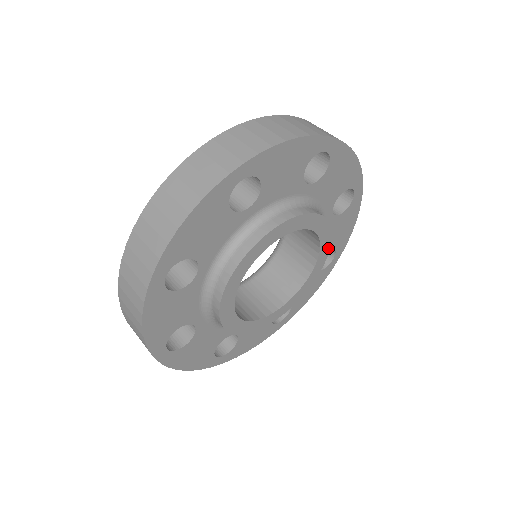
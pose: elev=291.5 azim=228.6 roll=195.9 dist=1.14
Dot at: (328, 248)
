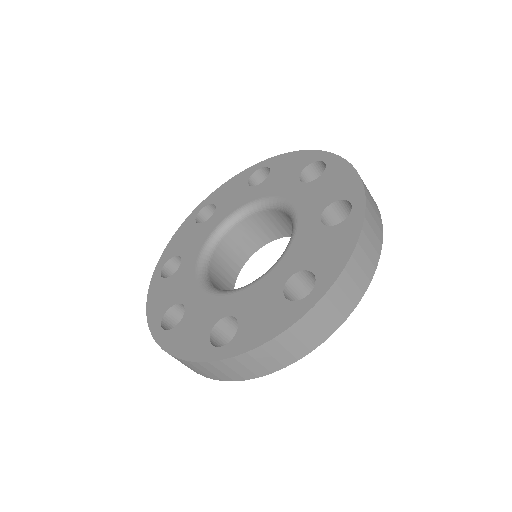
Dot at: occluded
